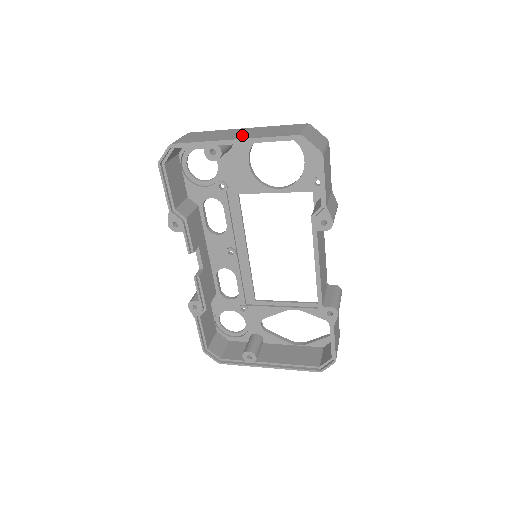
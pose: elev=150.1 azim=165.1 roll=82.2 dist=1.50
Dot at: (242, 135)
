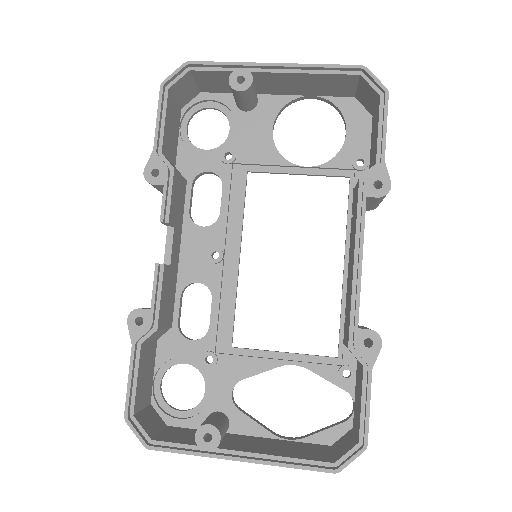
Dot at: occluded
